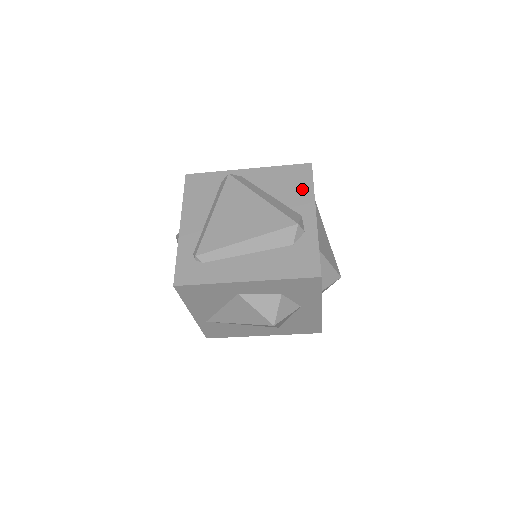
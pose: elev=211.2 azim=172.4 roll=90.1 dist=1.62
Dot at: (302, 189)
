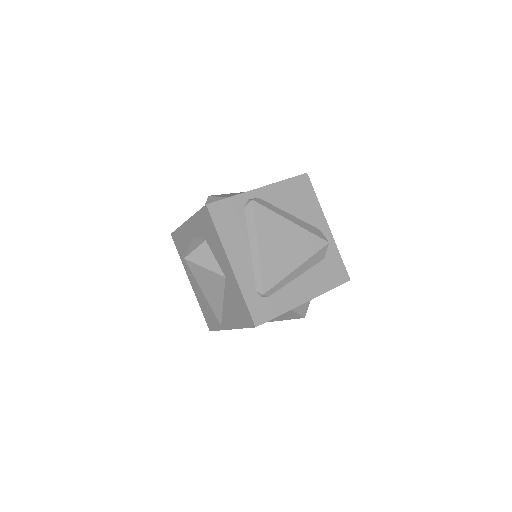
Dot at: (310, 202)
